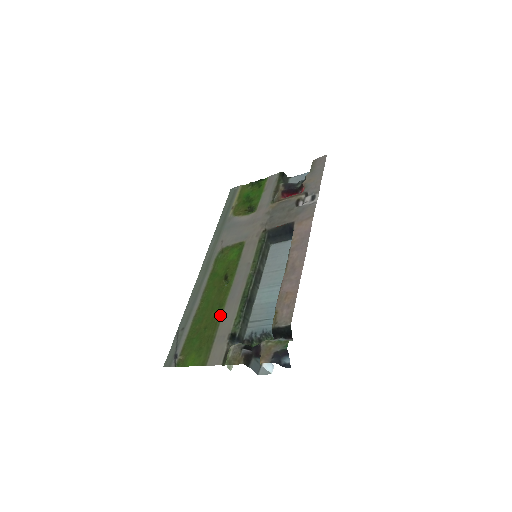
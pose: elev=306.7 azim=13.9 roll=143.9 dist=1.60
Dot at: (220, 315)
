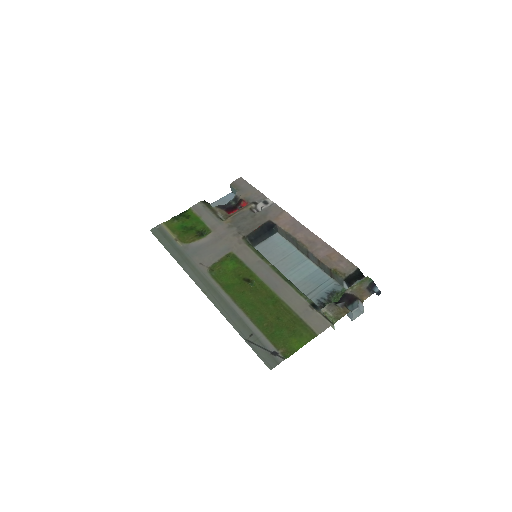
Dot at: (281, 302)
